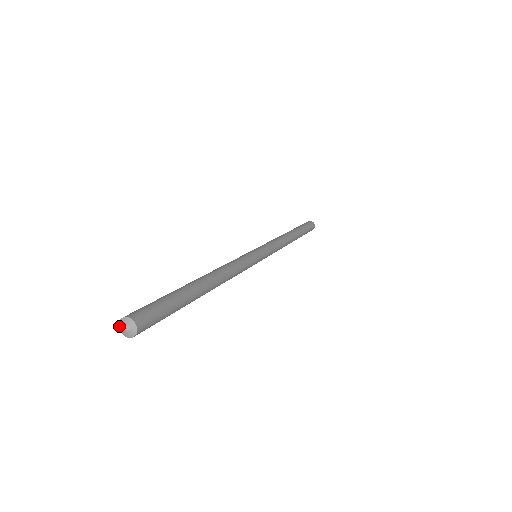
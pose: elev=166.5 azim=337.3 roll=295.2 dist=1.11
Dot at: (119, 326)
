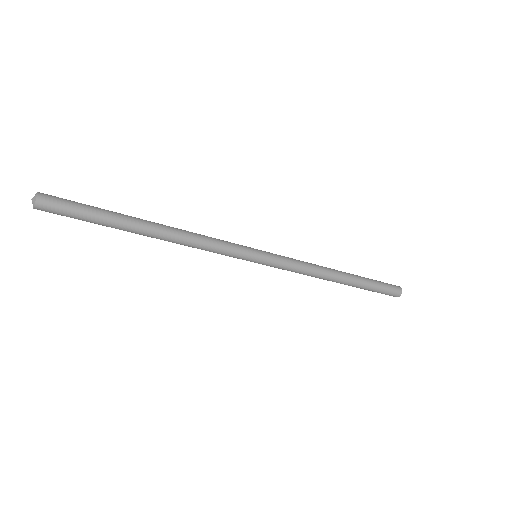
Dot at: (33, 207)
